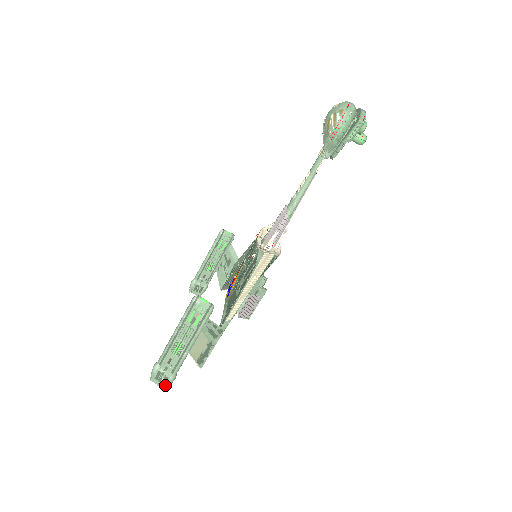
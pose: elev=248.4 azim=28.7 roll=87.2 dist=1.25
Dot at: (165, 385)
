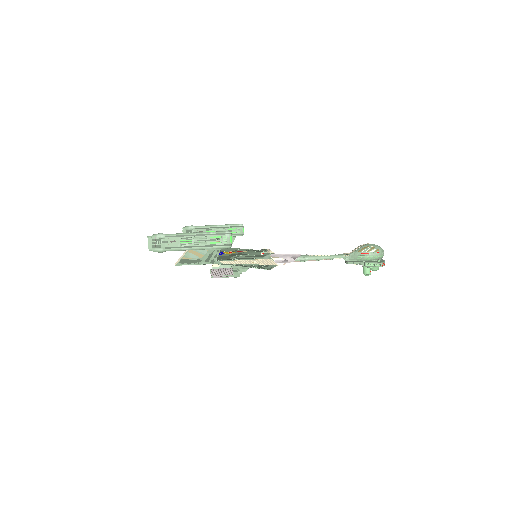
Dot at: (153, 248)
